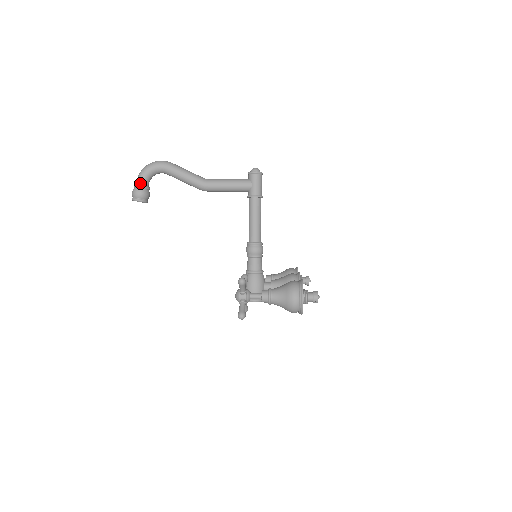
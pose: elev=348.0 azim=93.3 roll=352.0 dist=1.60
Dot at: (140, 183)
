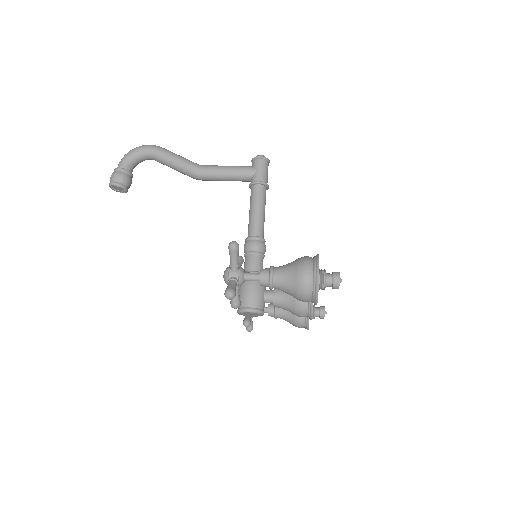
Dot at: (122, 166)
